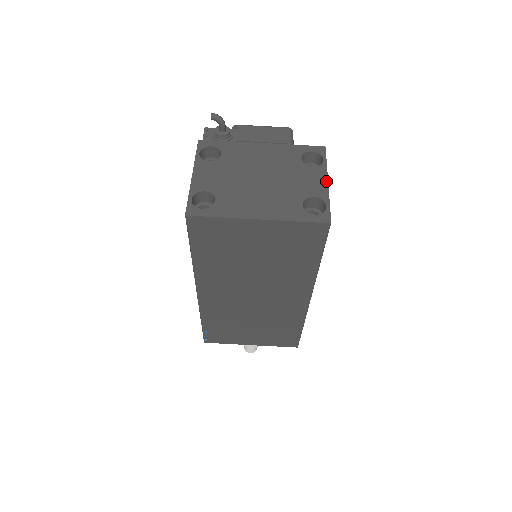
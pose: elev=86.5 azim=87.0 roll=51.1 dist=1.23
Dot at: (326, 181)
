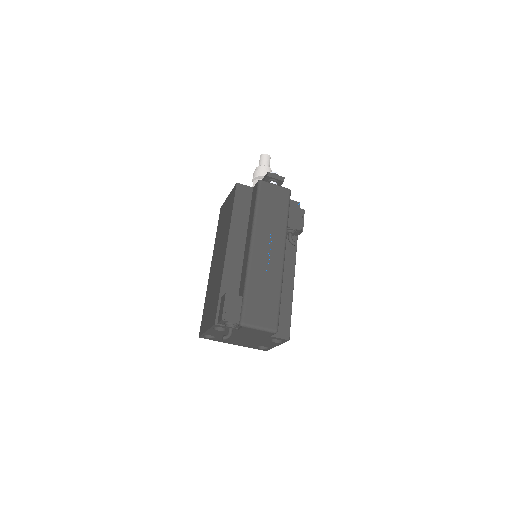
Dot at: occluded
